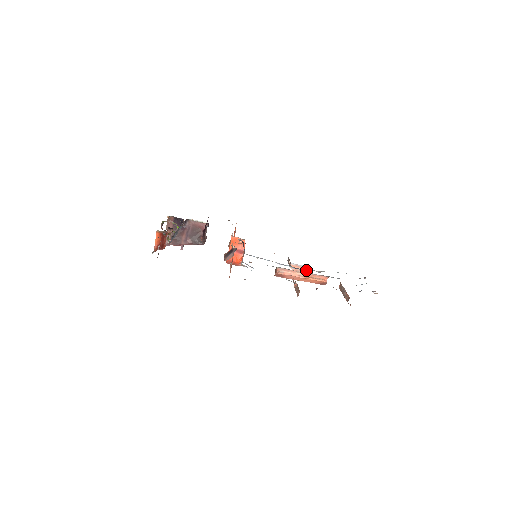
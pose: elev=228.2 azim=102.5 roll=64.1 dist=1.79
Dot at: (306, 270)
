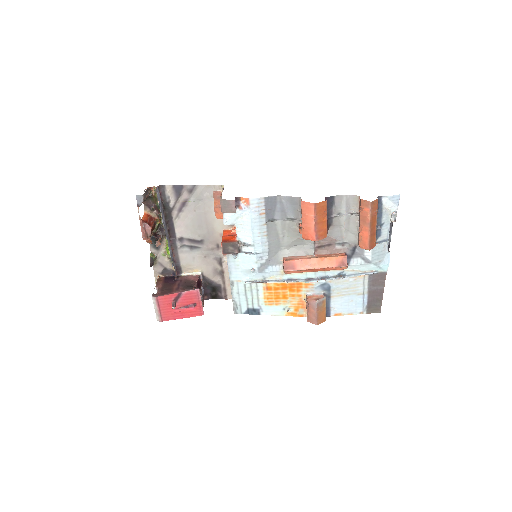
Dot at: (323, 279)
